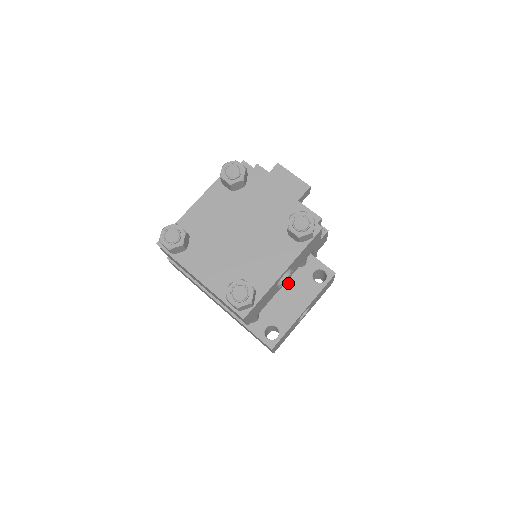
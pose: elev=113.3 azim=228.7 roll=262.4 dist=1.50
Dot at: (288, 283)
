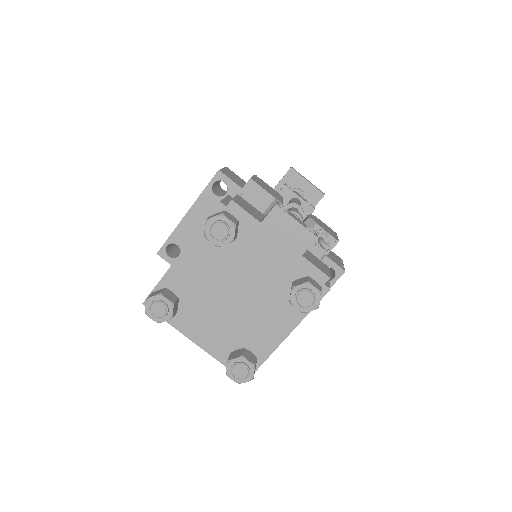
Dot at: occluded
